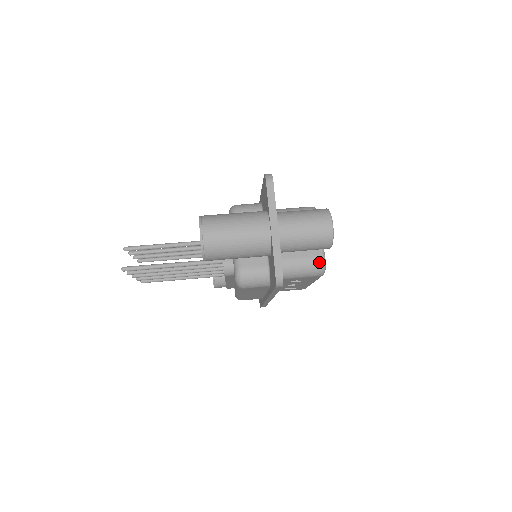
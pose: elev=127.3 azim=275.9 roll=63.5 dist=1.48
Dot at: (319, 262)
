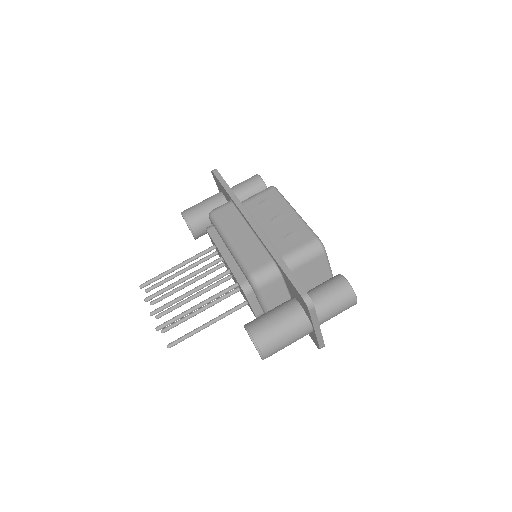
Dot at: occluded
